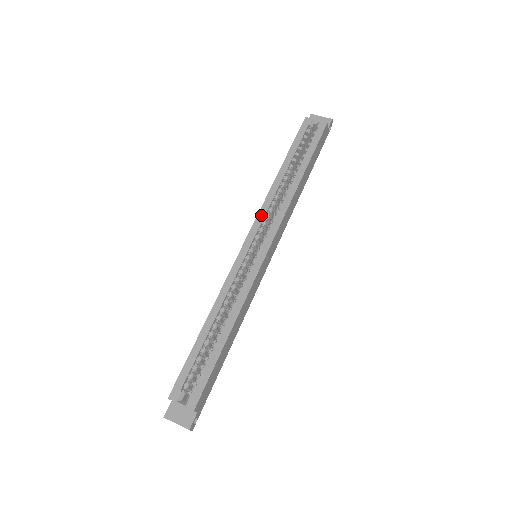
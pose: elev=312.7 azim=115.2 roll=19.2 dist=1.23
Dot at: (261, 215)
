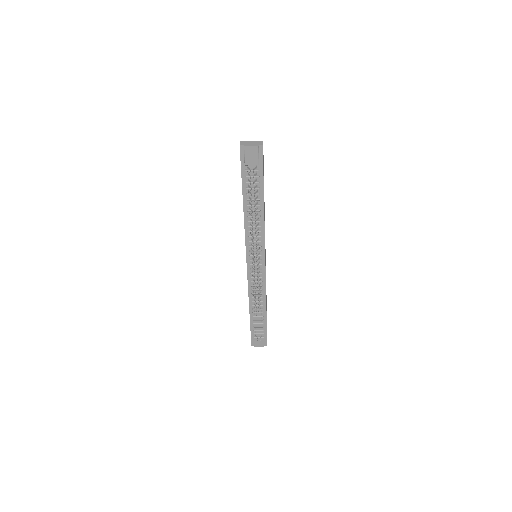
Dot at: occluded
